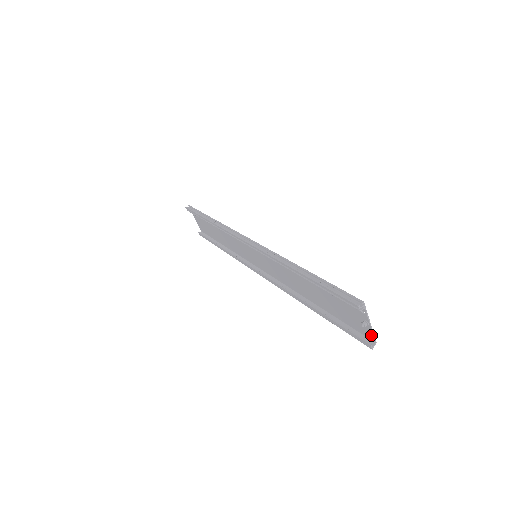
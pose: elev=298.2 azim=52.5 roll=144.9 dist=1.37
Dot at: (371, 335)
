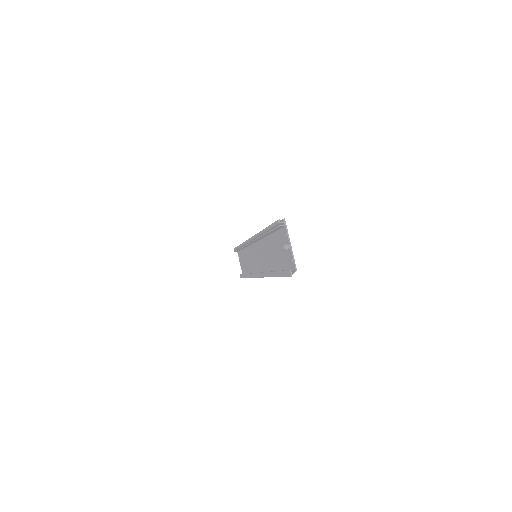
Dot at: (293, 262)
